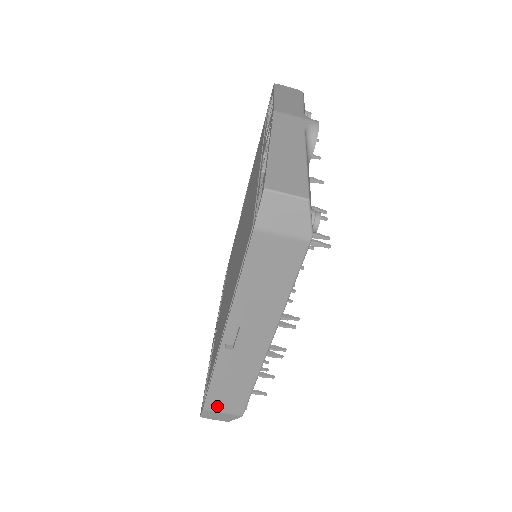
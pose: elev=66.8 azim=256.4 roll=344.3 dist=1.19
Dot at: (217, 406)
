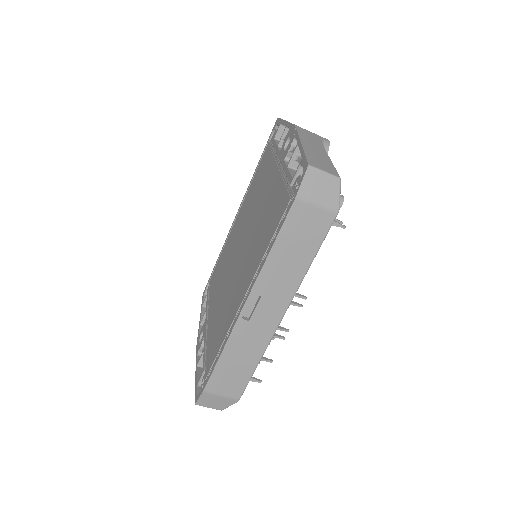
Dot at: (218, 387)
